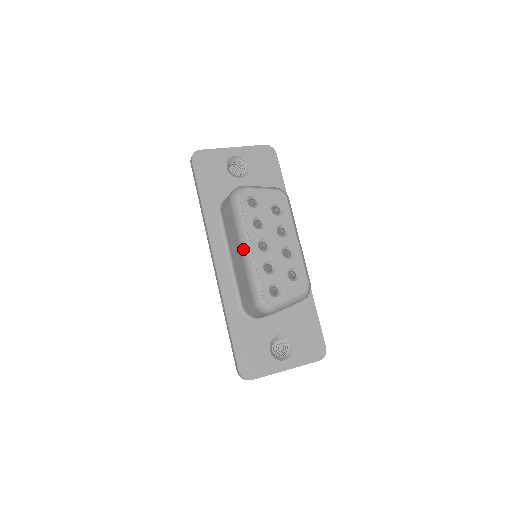
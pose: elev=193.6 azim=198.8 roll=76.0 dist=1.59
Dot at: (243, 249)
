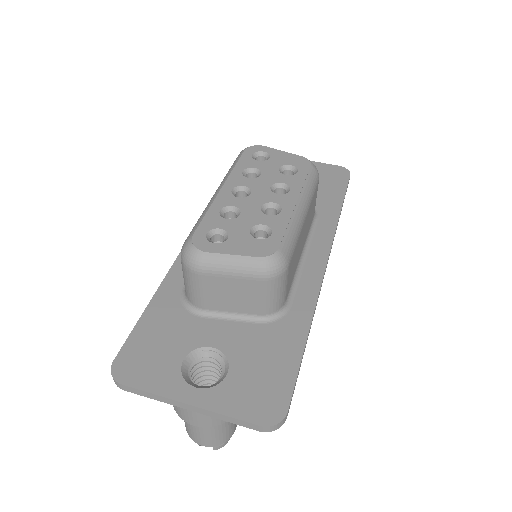
Dot at: (214, 194)
